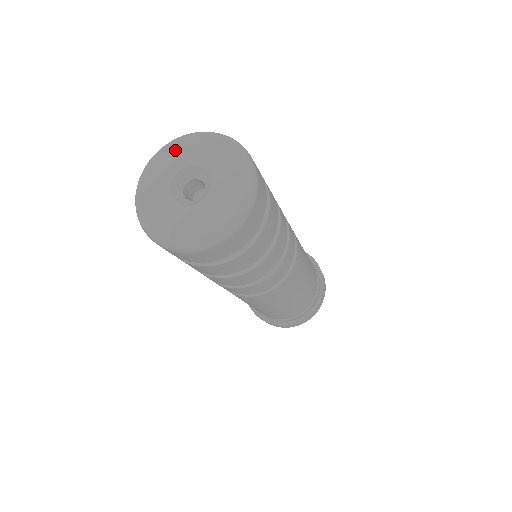
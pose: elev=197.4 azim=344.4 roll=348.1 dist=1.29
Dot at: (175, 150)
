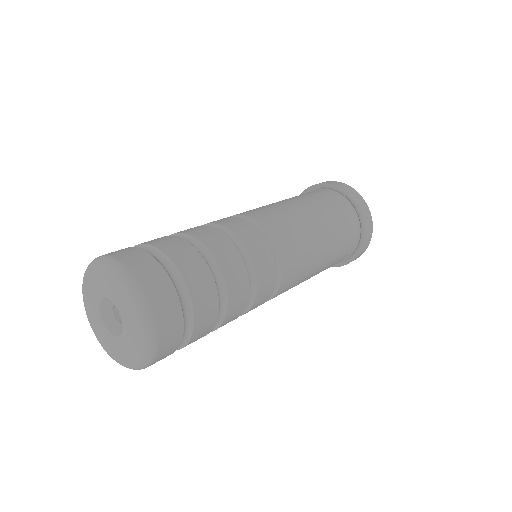
Dot at: (87, 300)
